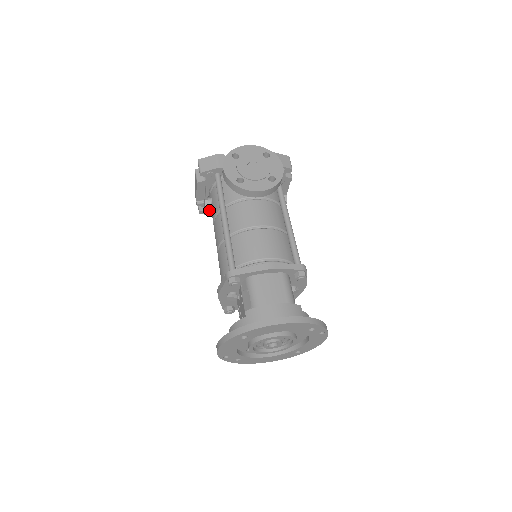
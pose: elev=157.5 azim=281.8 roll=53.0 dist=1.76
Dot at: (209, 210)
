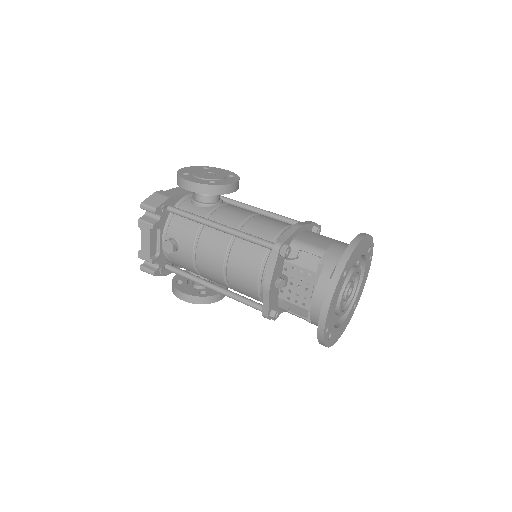
Dot at: (162, 267)
